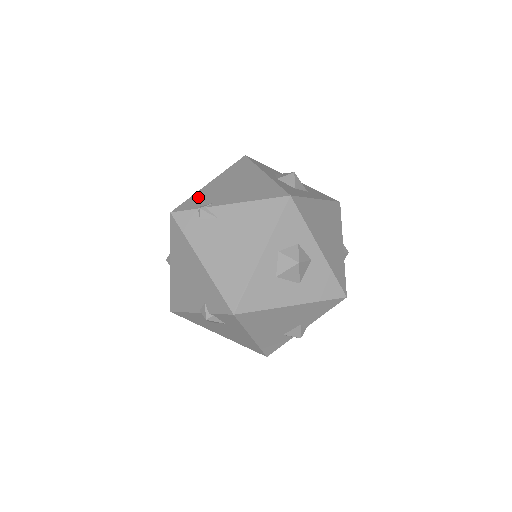
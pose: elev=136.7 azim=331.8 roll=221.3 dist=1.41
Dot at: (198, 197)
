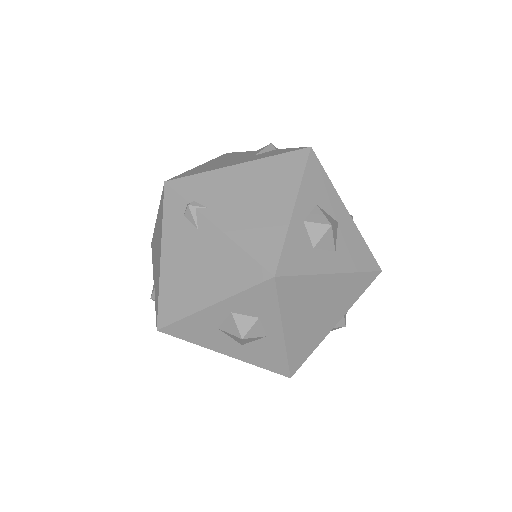
Dot at: (205, 181)
